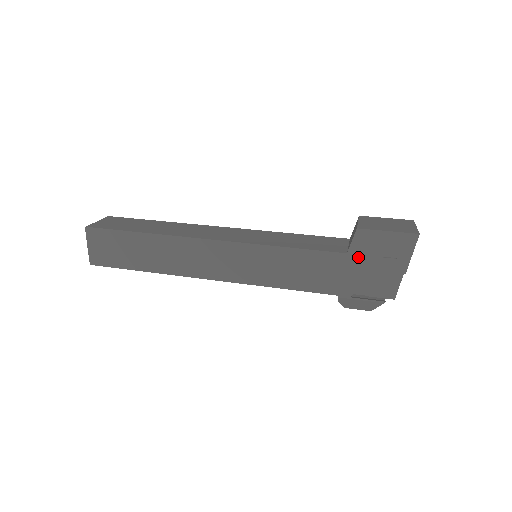
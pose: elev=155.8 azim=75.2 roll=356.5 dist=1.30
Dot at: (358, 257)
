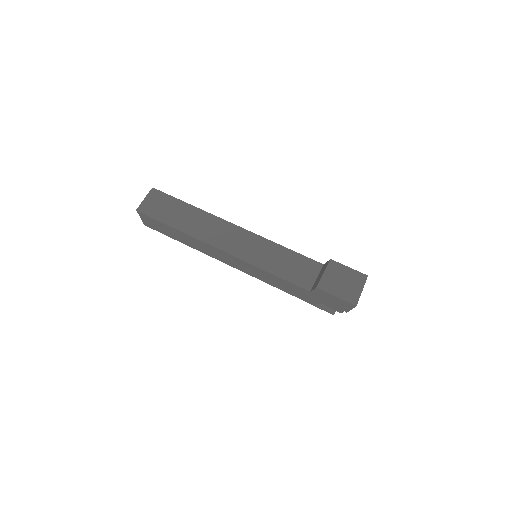
Dot at: (317, 296)
